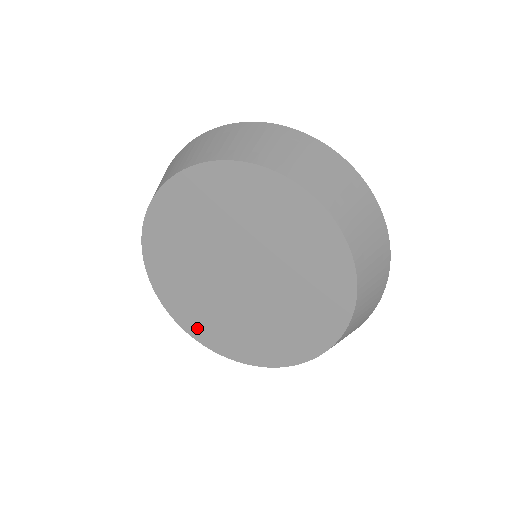
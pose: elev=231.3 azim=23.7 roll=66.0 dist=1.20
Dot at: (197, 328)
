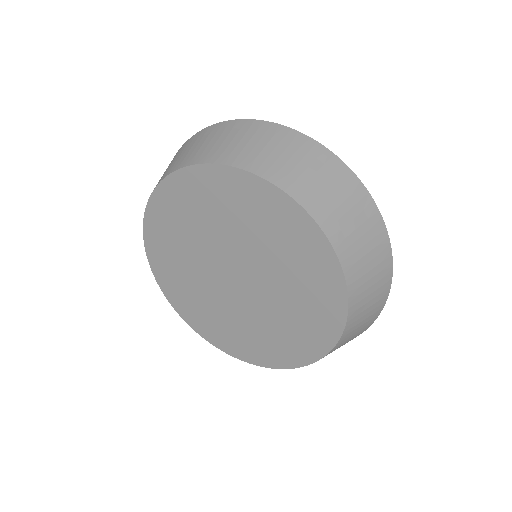
Dot at: (174, 294)
